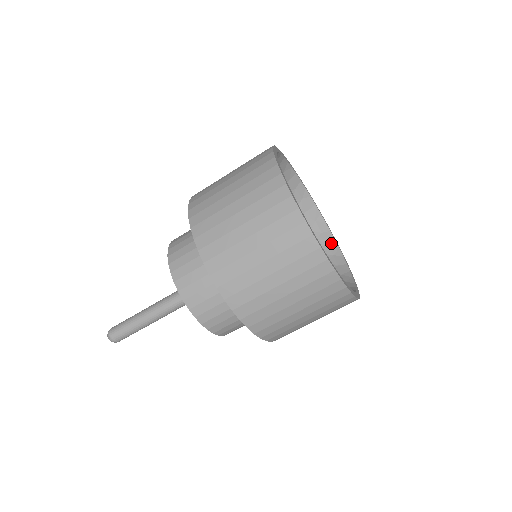
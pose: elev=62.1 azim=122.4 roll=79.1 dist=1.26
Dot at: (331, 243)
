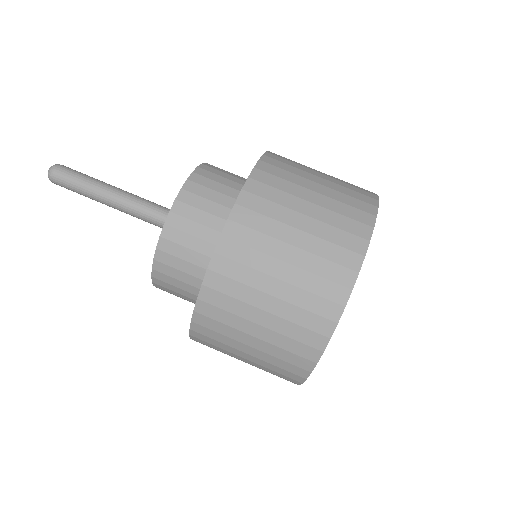
Dot at: occluded
